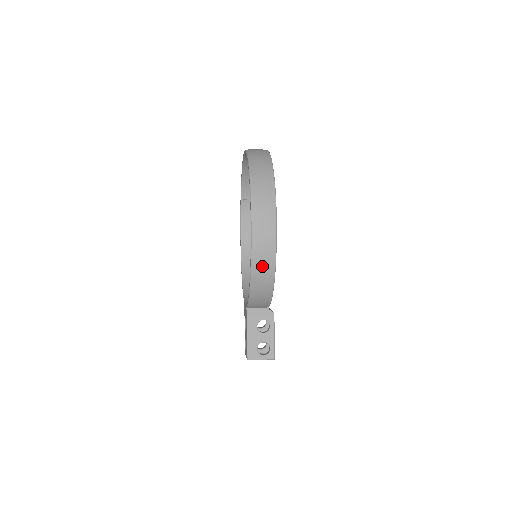
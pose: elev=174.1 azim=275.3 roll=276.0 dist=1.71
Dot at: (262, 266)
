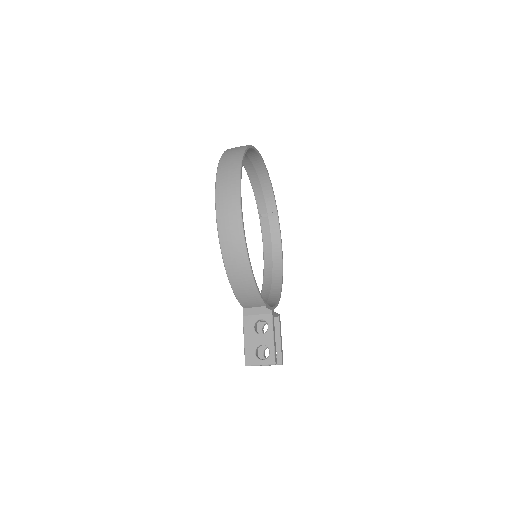
Dot at: (231, 246)
